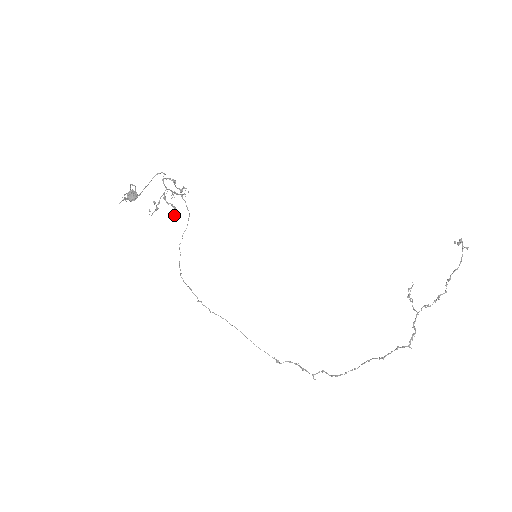
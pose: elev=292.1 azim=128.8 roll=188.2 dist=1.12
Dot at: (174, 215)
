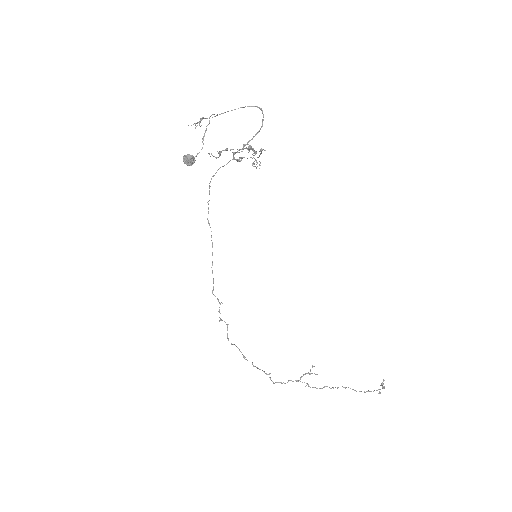
Dot at: occluded
